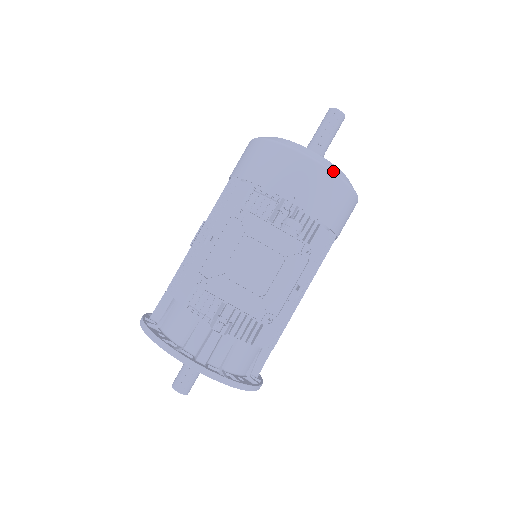
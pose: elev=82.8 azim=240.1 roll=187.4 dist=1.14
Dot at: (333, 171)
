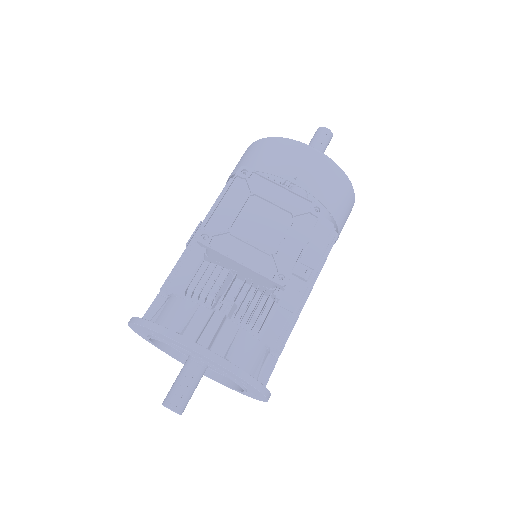
Dot at: (330, 158)
